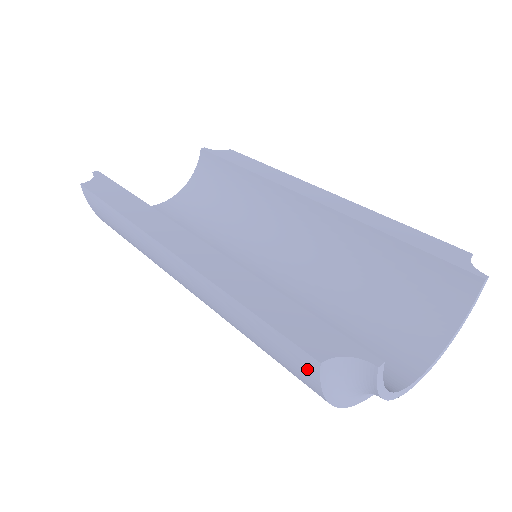
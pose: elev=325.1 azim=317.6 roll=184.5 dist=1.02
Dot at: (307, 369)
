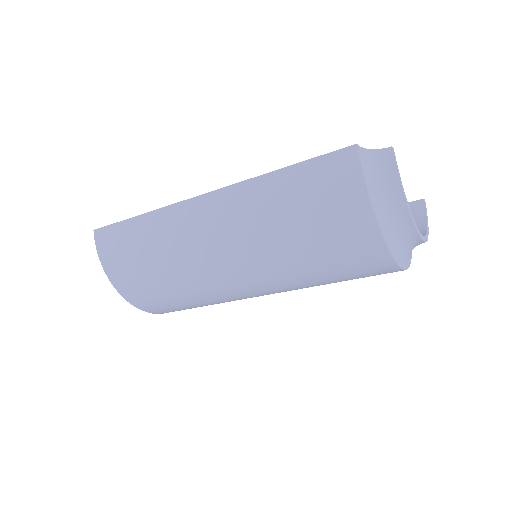
Dot at: (348, 165)
